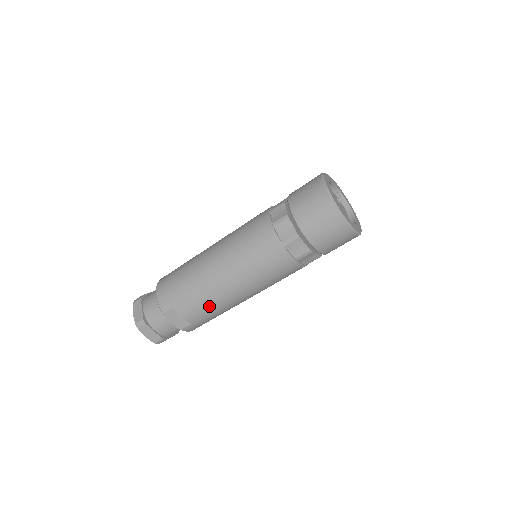
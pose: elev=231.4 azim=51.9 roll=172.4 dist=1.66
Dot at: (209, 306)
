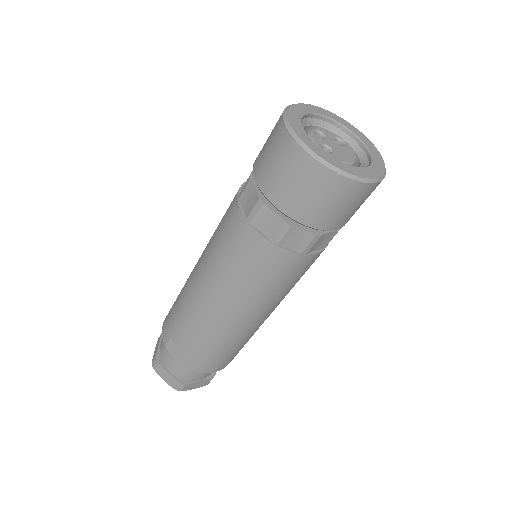
Dot at: (202, 332)
